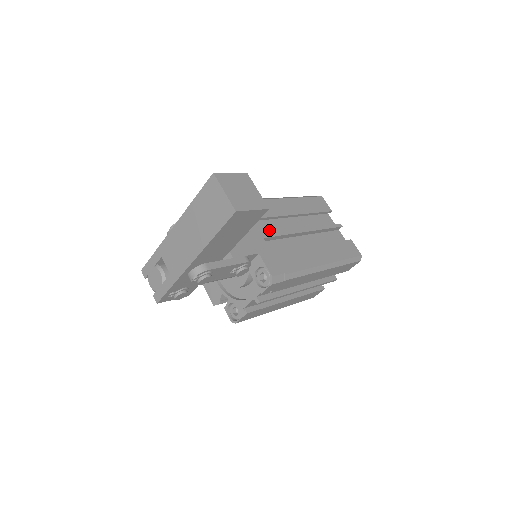
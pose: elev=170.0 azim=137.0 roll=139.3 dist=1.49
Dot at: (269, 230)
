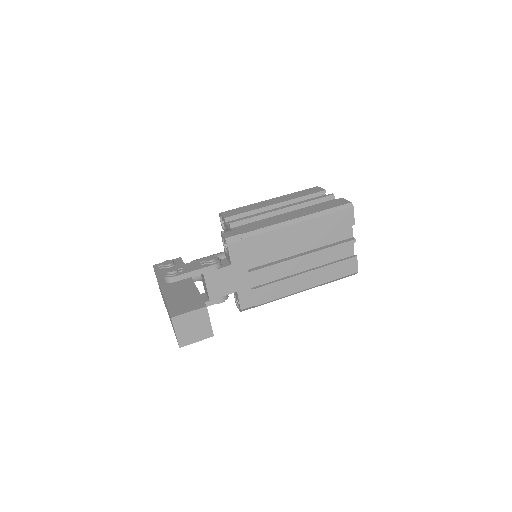
Dot at: (264, 259)
